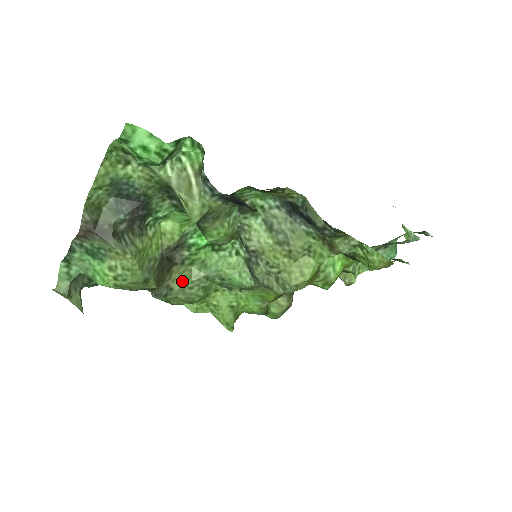
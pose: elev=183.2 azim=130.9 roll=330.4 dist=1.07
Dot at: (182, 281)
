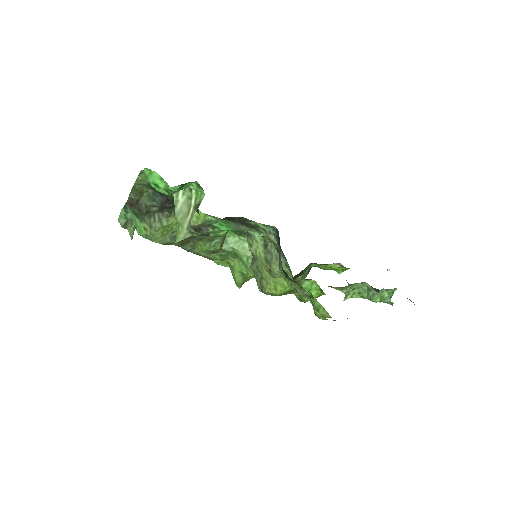
Dot at: occluded
